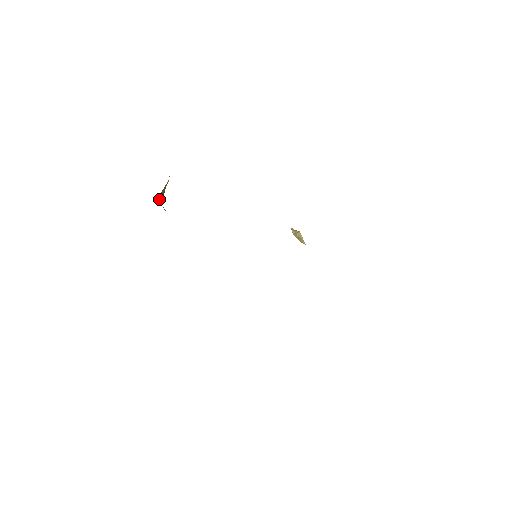
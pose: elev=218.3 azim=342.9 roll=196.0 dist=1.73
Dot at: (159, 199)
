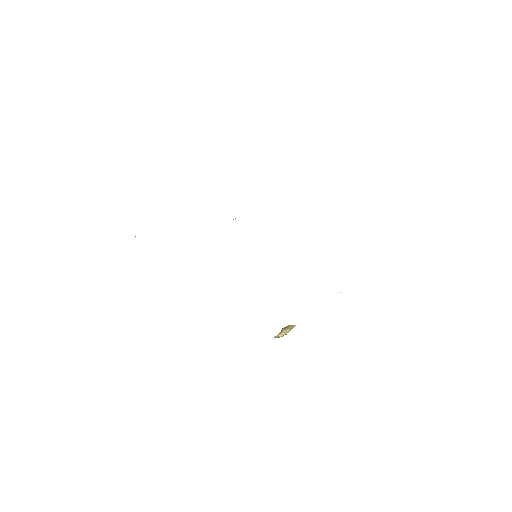
Dot at: occluded
